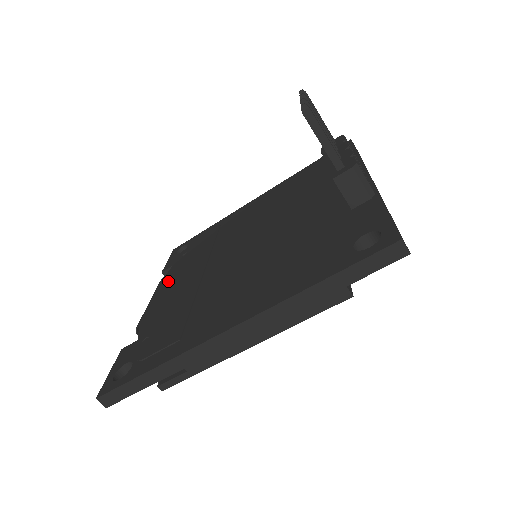
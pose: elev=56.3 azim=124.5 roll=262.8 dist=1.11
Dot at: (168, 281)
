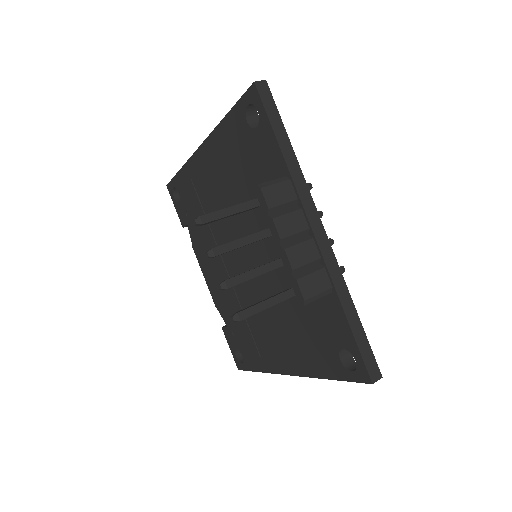
Dot at: (201, 257)
